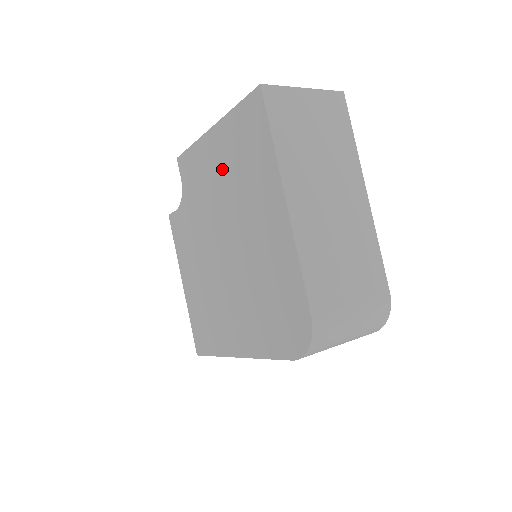
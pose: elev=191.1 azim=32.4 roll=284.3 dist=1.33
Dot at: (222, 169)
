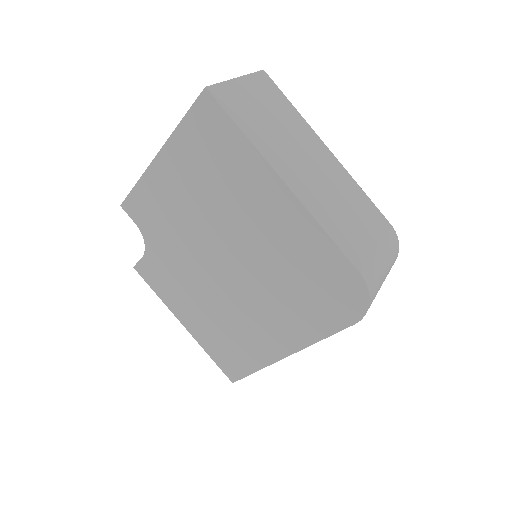
Dot at: (189, 189)
